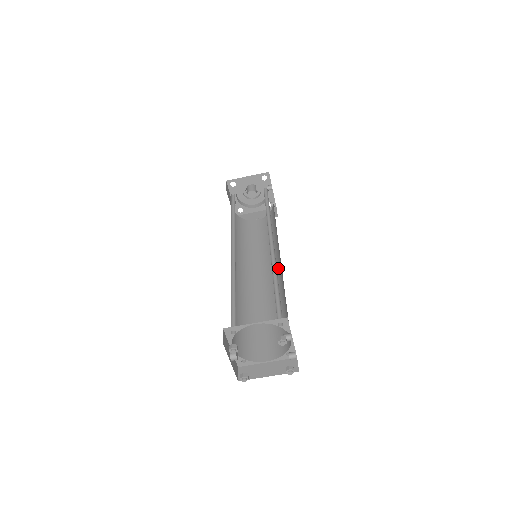
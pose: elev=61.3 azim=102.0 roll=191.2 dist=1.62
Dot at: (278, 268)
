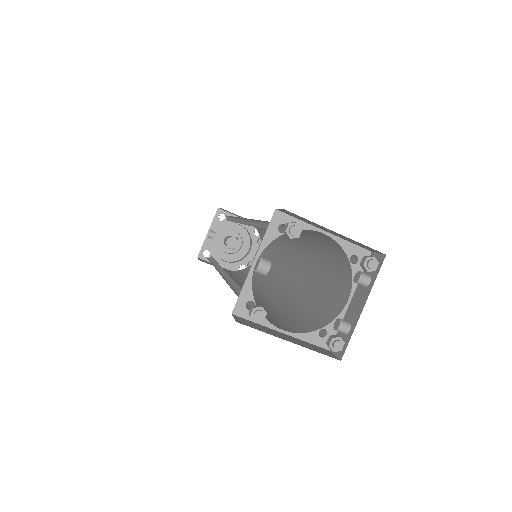
Dot at: (276, 285)
